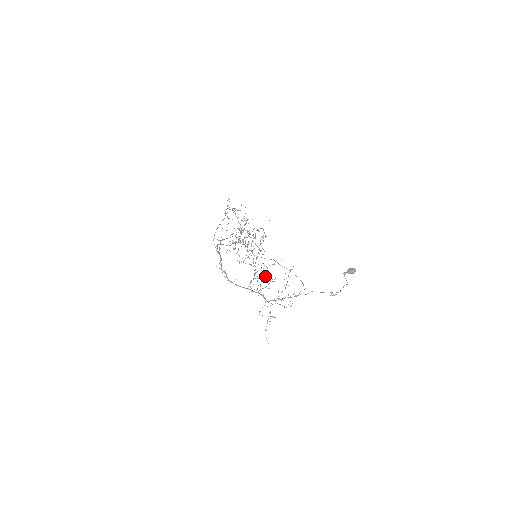
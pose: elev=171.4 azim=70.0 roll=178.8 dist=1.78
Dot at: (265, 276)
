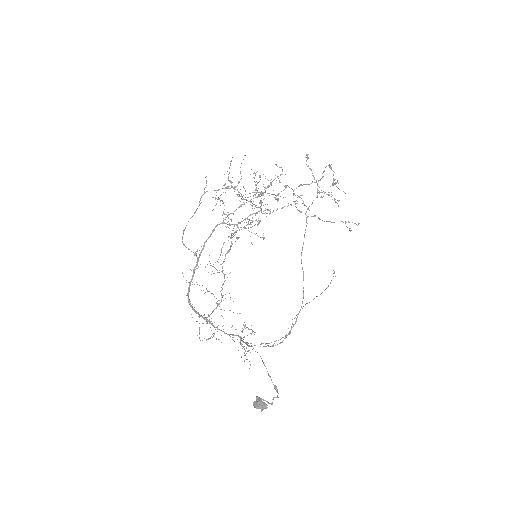
Dot at: (355, 223)
